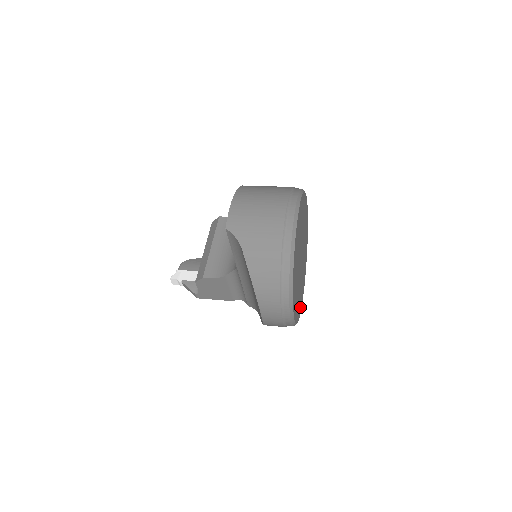
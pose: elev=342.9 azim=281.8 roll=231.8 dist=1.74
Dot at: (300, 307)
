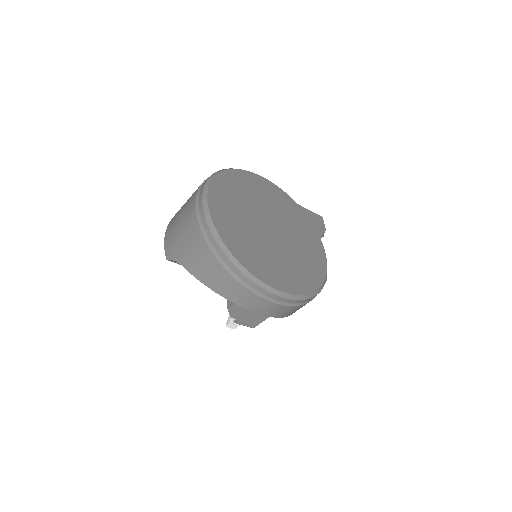
Dot at: (318, 273)
